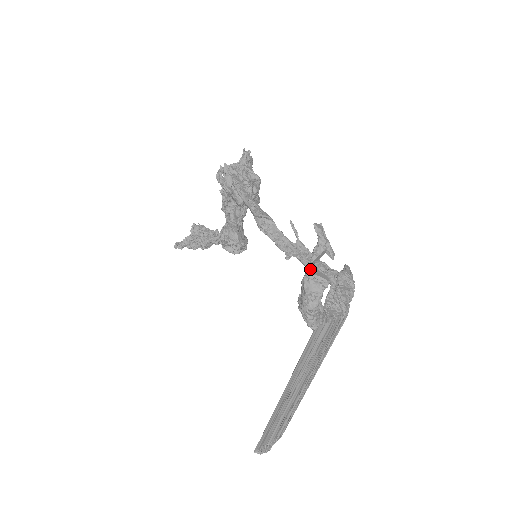
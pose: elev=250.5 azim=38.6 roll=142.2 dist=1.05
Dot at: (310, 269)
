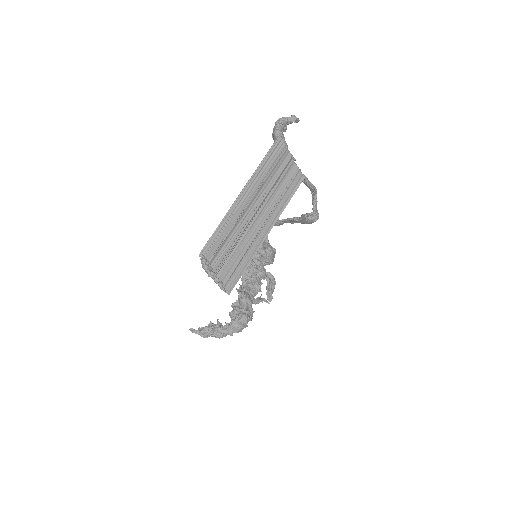
Dot at: occluded
